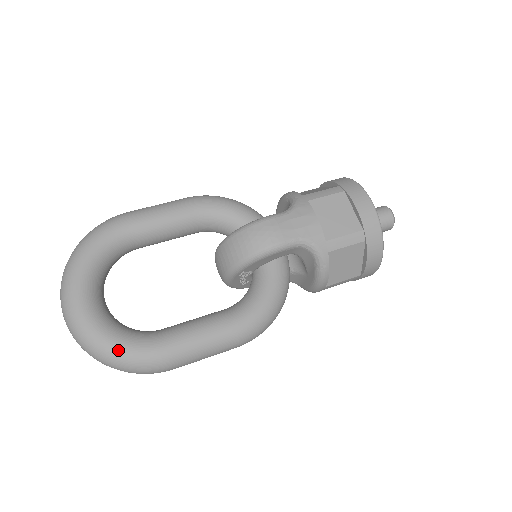
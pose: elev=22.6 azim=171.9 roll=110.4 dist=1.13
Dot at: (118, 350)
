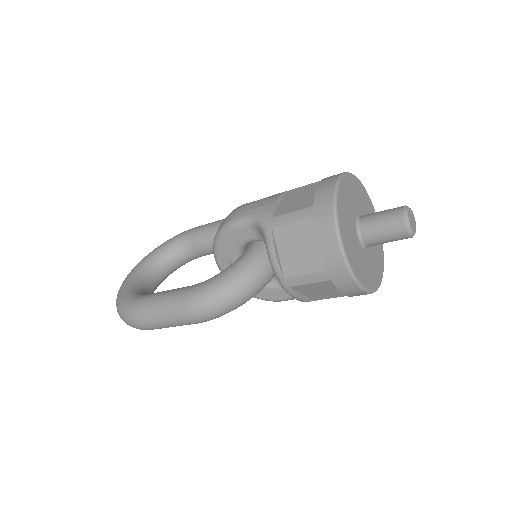
Dot at: (121, 298)
